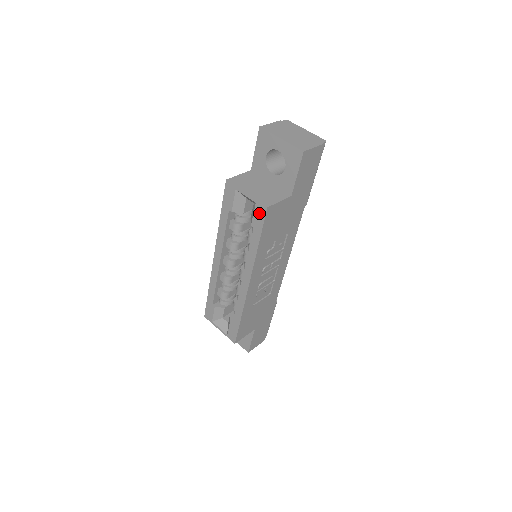
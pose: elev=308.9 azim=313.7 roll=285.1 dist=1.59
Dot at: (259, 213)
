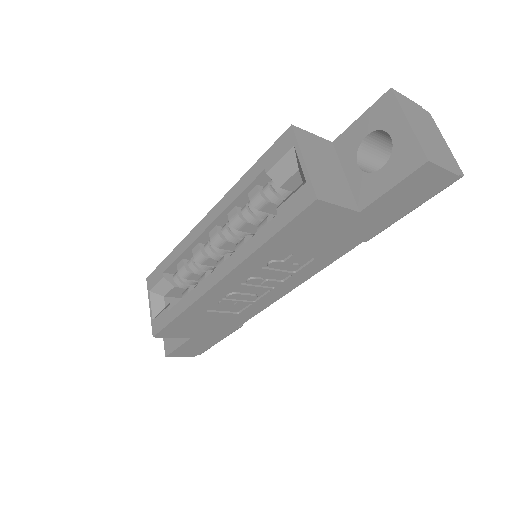
Dot at: (300, 199)
